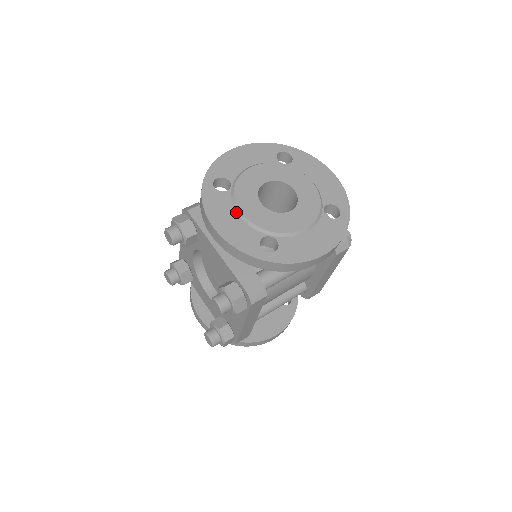
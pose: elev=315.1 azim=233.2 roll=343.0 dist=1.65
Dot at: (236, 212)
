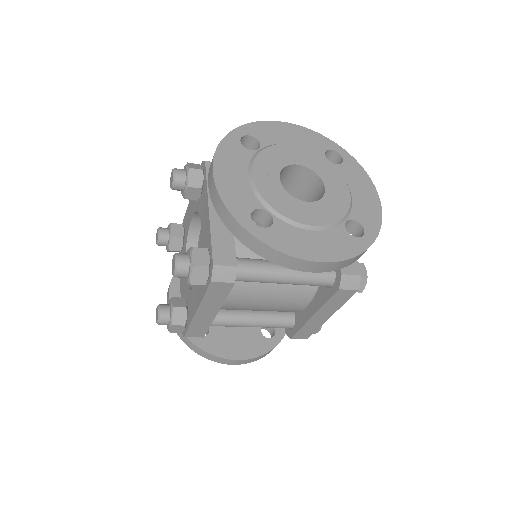
Dot at: (247, 172)
